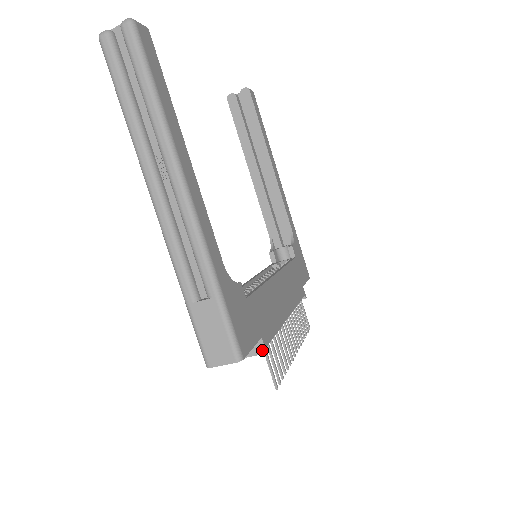
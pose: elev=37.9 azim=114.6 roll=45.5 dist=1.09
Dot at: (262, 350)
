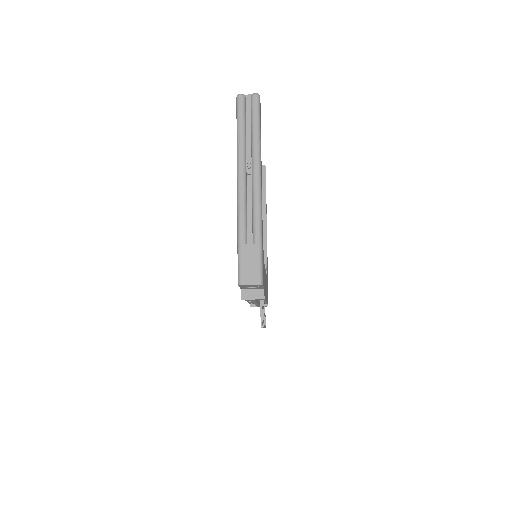
Dot at: (262, 296)
